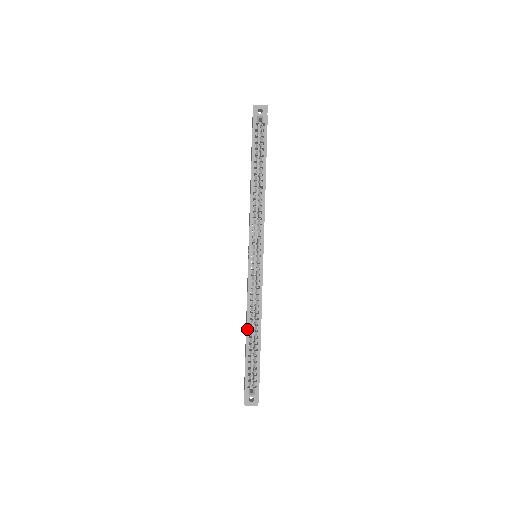
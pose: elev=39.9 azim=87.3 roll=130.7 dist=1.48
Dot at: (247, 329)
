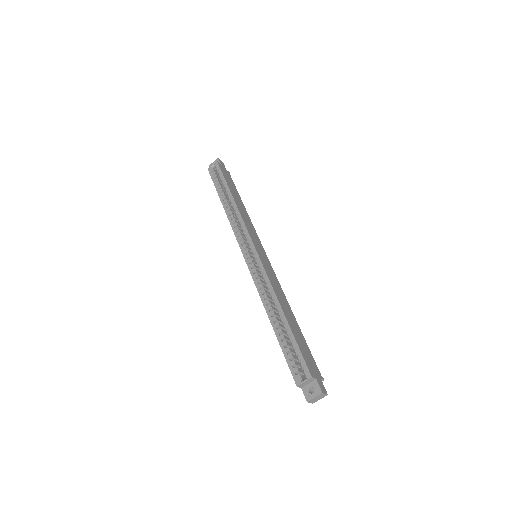
Dot at: (269, 316)
